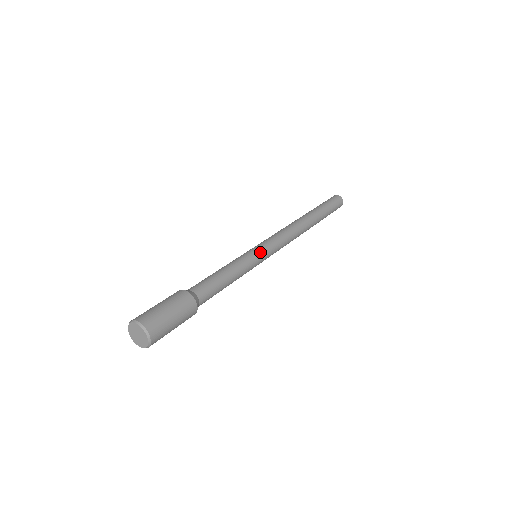
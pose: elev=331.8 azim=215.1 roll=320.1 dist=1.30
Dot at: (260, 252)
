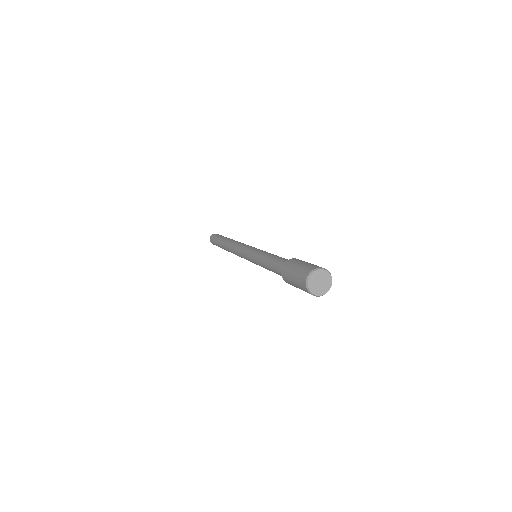
Dot at: occluded
